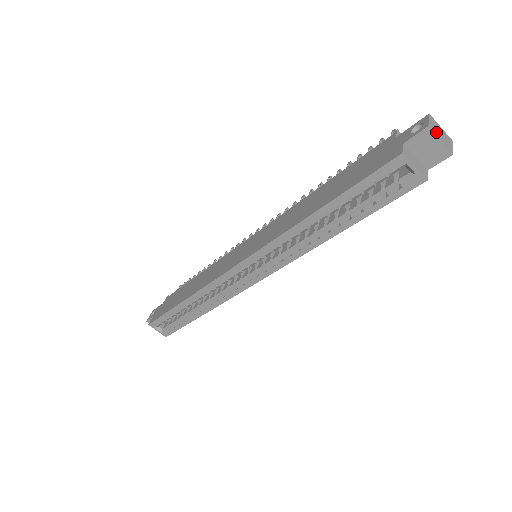
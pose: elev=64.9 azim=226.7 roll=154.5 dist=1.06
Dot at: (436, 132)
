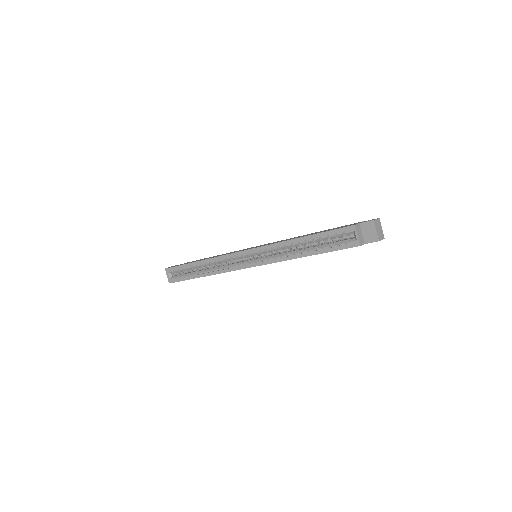
Dot at: (377, 226)
